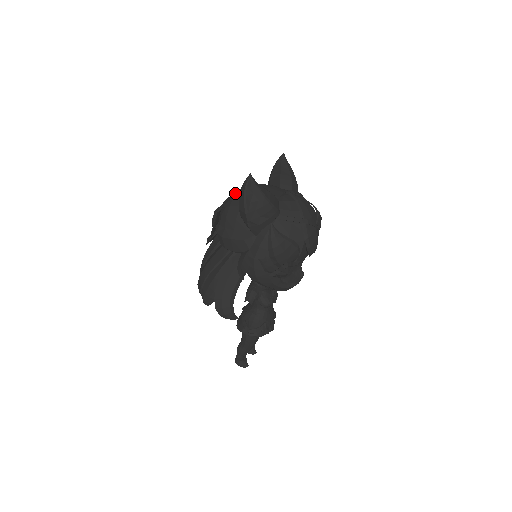
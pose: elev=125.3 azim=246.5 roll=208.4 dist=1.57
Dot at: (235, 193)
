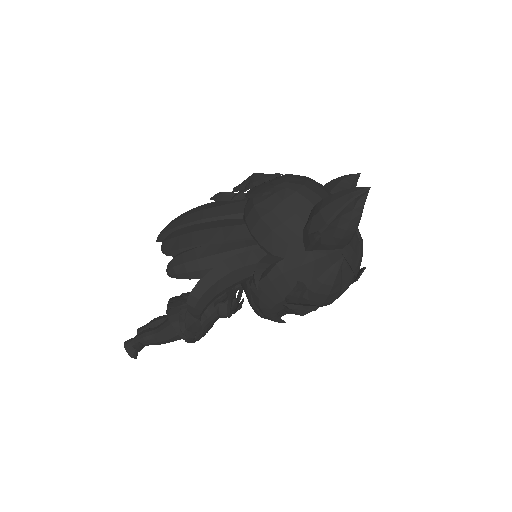
Dot at: (305, 179)
